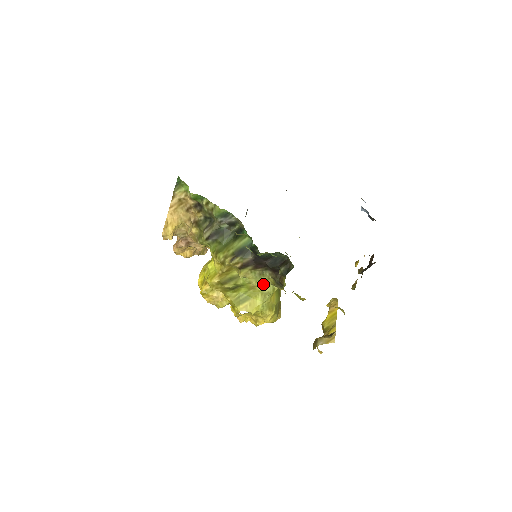
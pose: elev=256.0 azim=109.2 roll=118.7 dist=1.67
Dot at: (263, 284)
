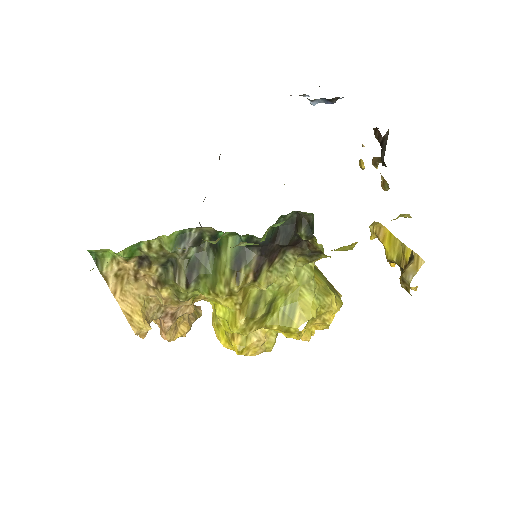
Dot at: (295, 274)
